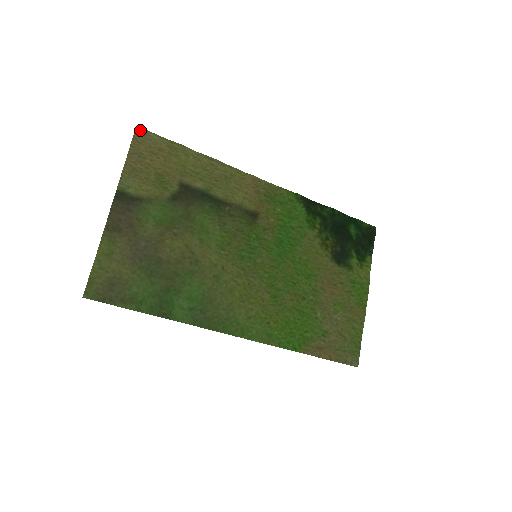
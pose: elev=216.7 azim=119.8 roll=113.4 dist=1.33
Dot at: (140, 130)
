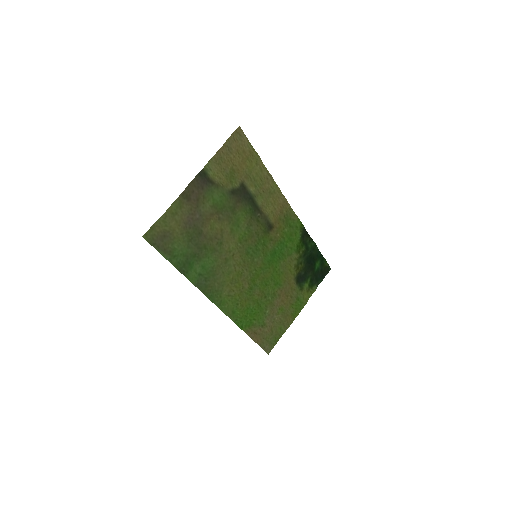
Dot at: (240, 130)
